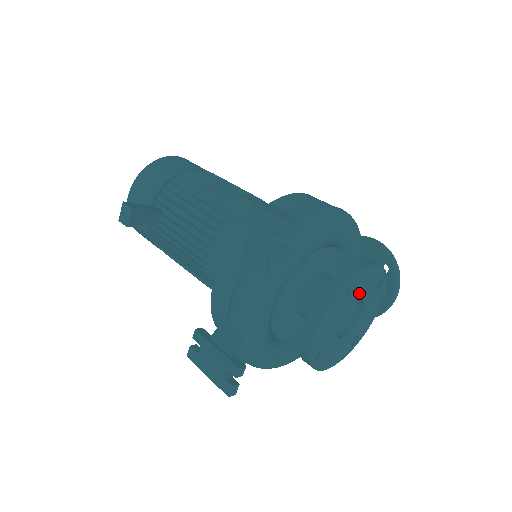
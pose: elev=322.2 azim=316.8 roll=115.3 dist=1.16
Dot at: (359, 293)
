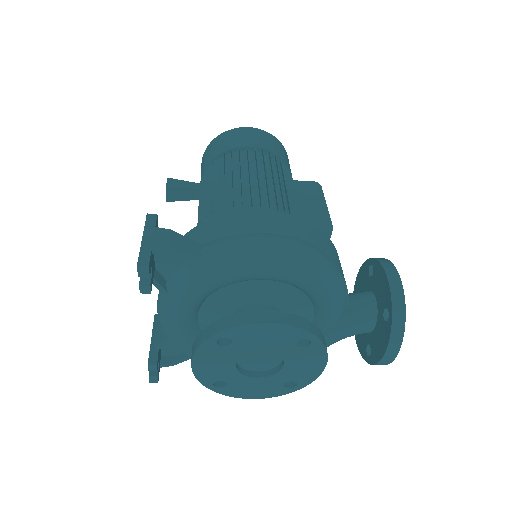
Dot at: (257, 344)
